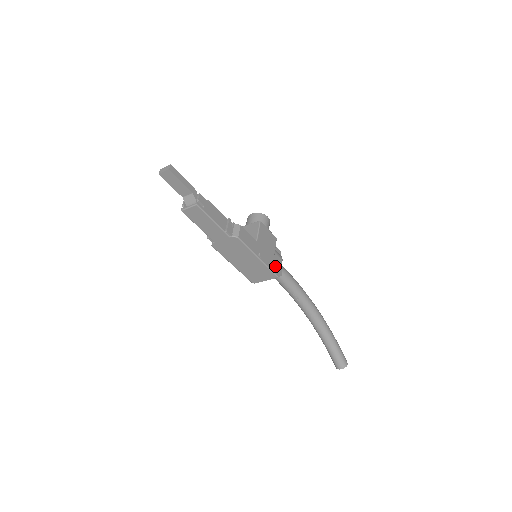
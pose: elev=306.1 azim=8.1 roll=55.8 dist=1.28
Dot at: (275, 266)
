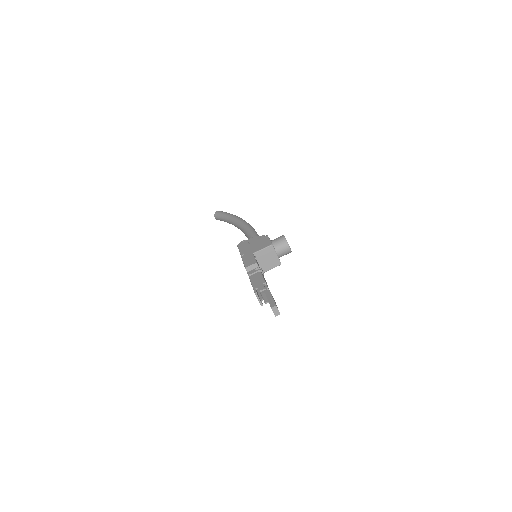
Dot at: occluded
